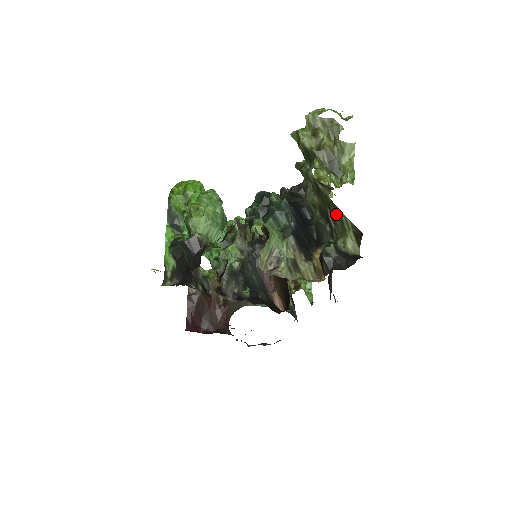
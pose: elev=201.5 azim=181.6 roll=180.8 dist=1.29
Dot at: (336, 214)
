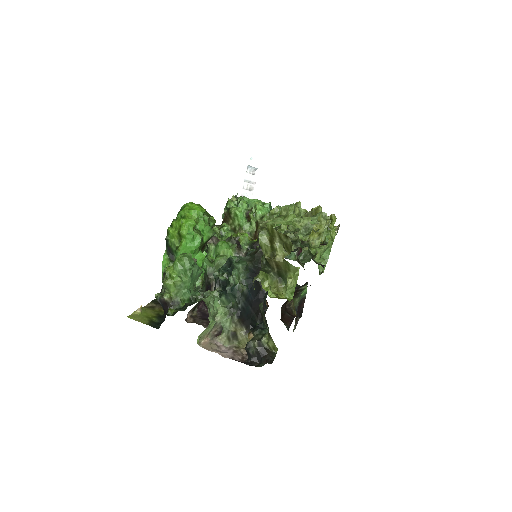
Dot at: (264, 322)
